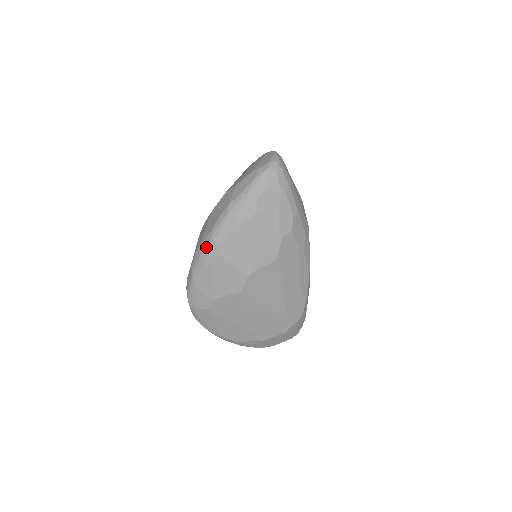
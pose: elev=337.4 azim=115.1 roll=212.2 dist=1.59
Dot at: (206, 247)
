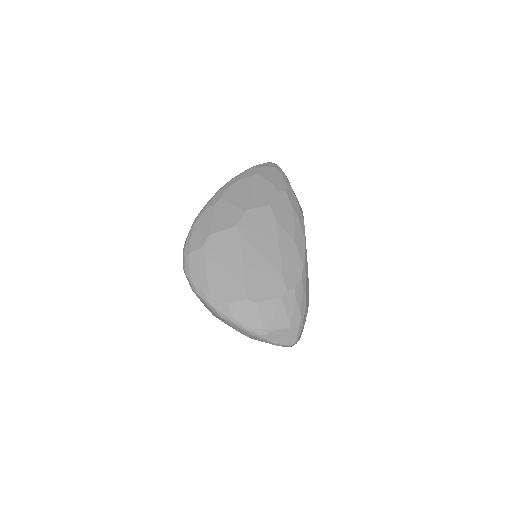
Dot at: (211, 198)
